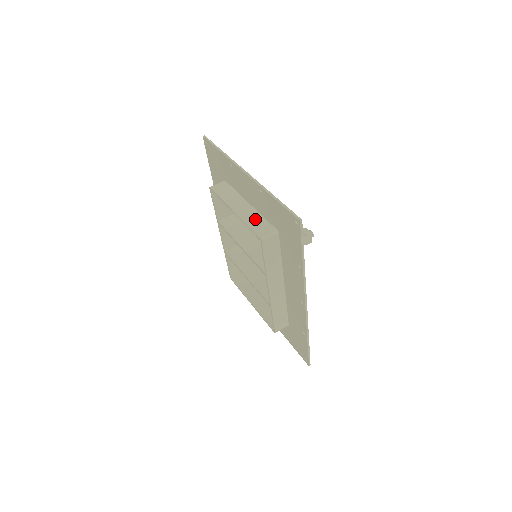
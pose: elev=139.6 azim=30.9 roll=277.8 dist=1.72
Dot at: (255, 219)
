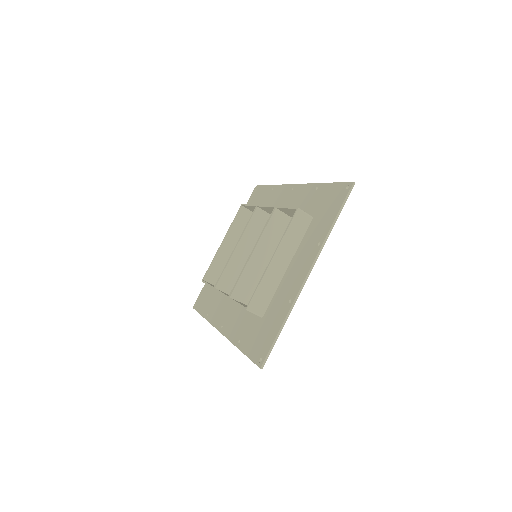
Dot at: (269, 287)
